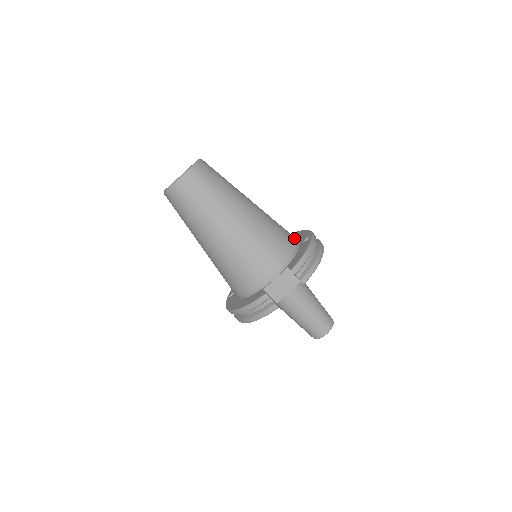
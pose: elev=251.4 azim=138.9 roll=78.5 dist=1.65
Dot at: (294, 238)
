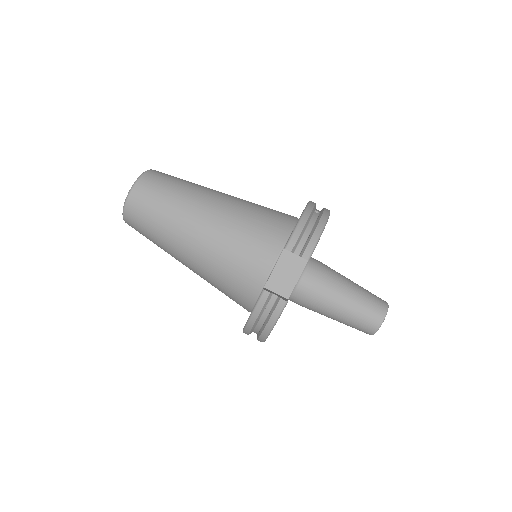
Dot at: (290, 216)
